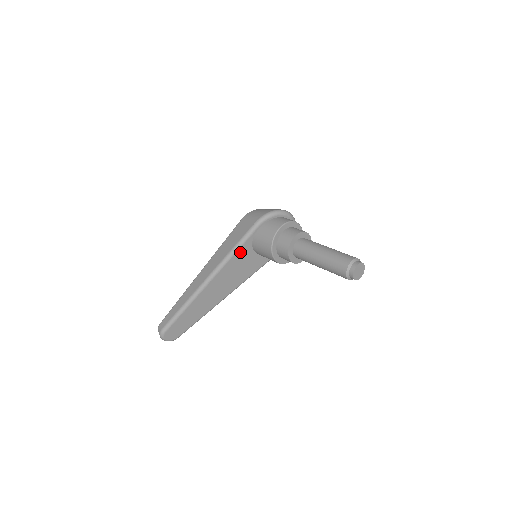
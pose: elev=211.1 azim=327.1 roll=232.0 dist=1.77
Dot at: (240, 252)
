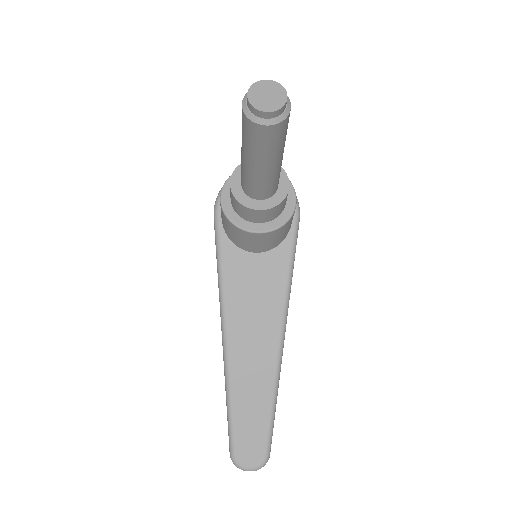
Dot at: (229, 267)
